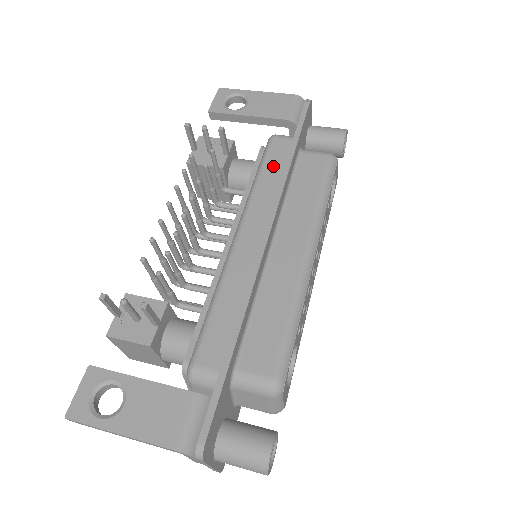
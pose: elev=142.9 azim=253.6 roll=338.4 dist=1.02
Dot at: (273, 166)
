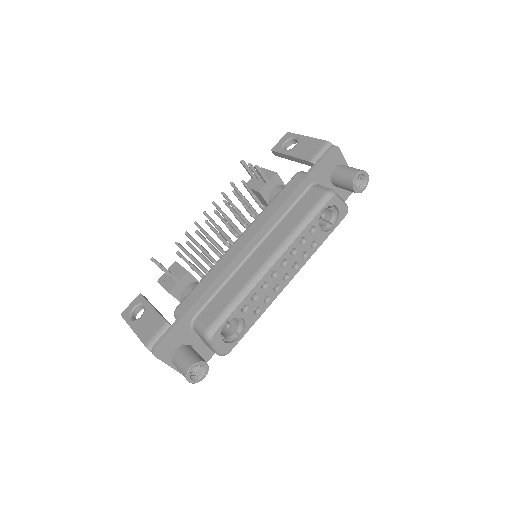
Dot at: (283, 195)
